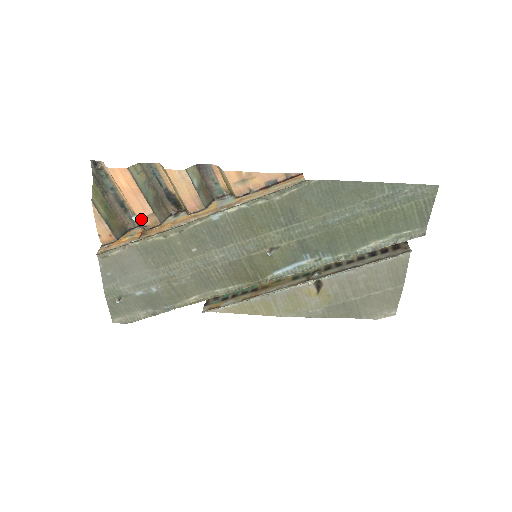
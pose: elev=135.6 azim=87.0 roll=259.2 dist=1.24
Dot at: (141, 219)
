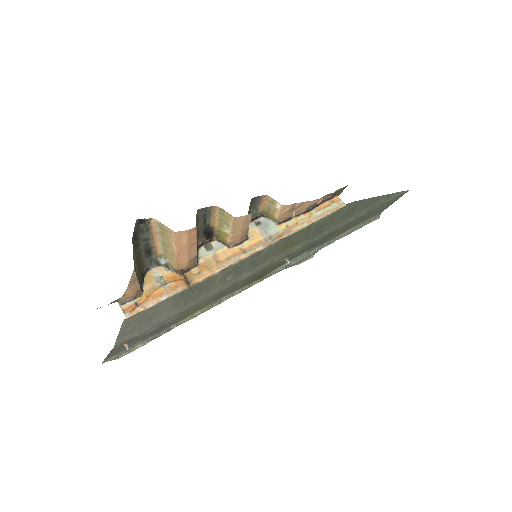
Dot at: (180, 265)
